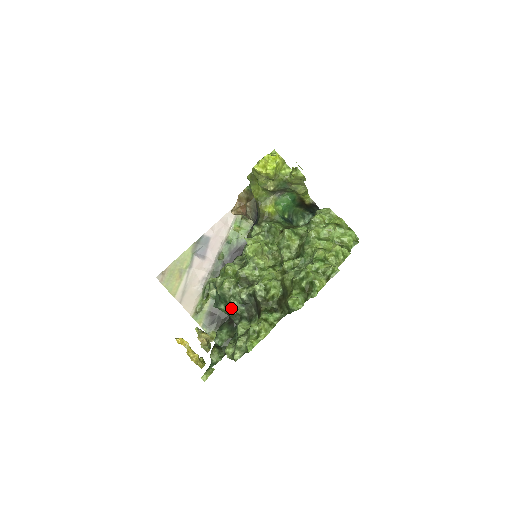
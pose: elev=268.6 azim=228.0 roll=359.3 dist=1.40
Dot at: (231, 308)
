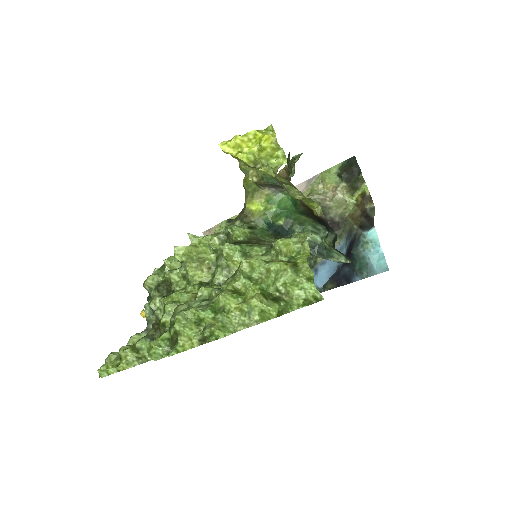
Dot at: occluded
